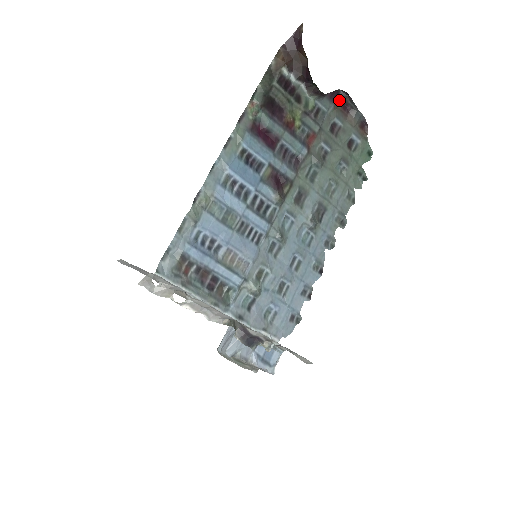
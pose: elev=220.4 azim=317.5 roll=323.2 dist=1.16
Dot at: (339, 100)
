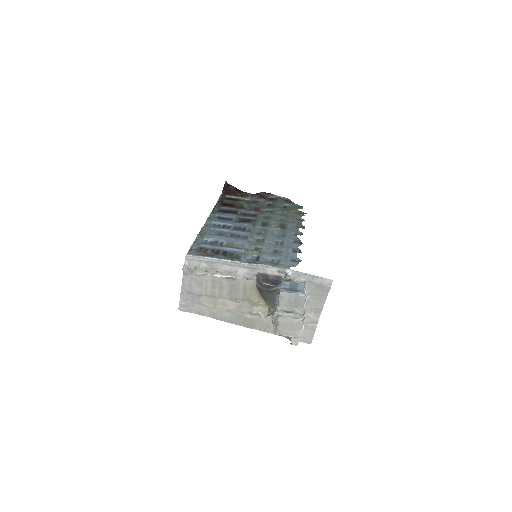
Dot at: (266, 198)
